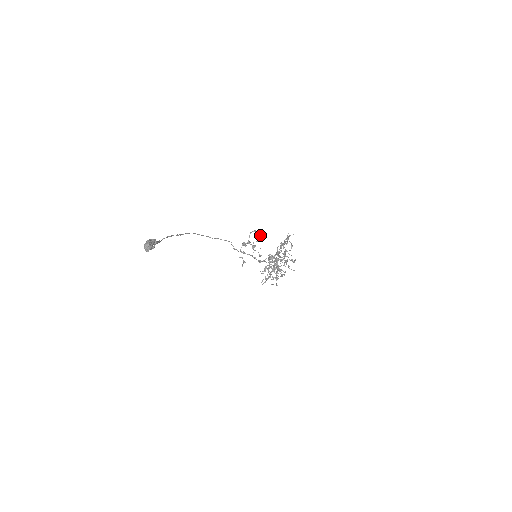
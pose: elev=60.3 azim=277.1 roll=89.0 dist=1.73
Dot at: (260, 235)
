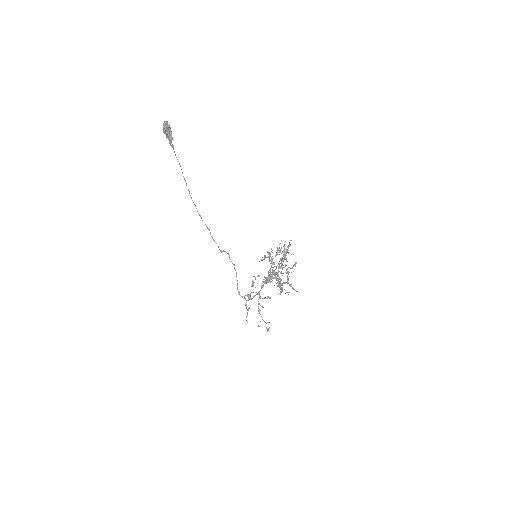
Dot at: occluded
